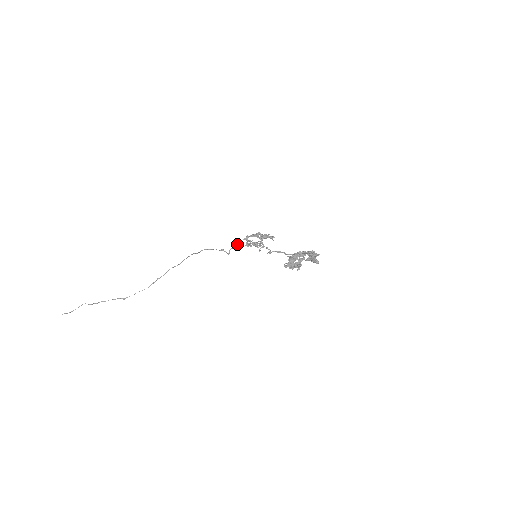
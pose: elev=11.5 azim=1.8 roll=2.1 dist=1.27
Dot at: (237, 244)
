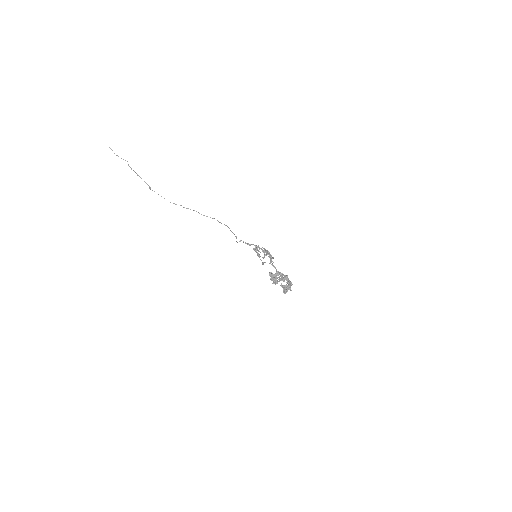
Dot at: occluded
